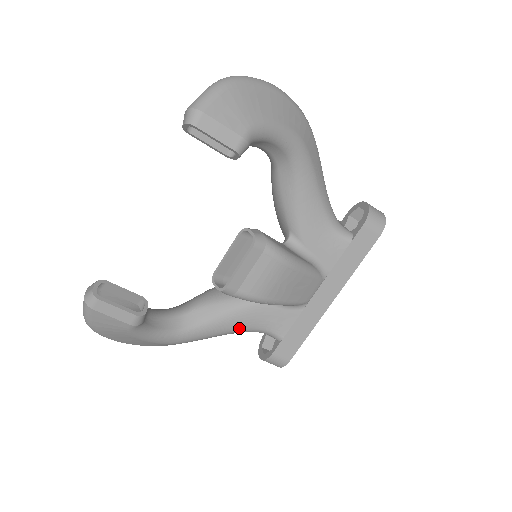
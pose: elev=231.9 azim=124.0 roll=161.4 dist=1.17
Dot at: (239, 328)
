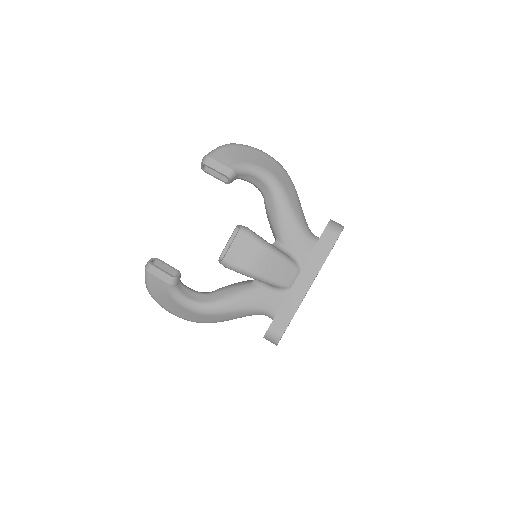
Dot at: (245, 307)
